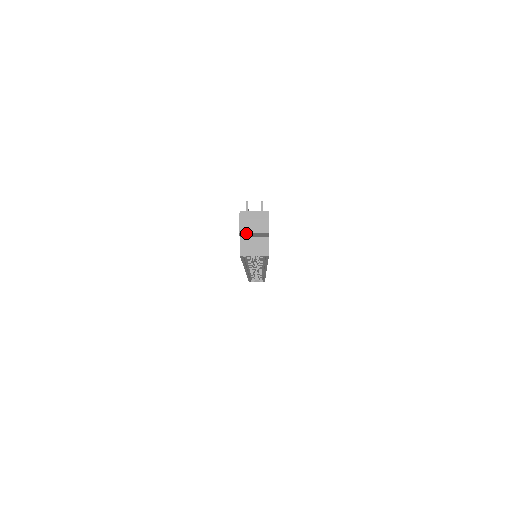
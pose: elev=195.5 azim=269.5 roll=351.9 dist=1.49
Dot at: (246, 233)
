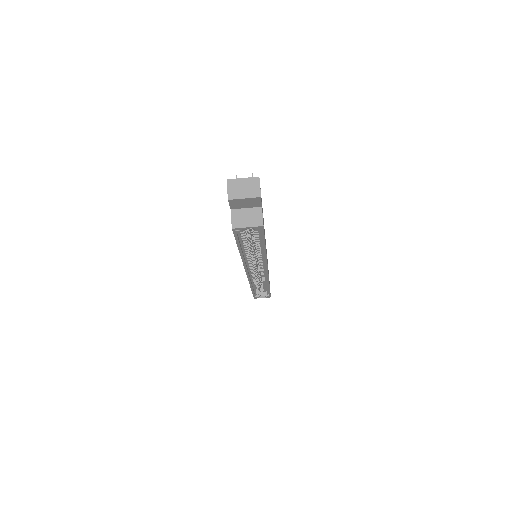
Dot at: (236, 199)
